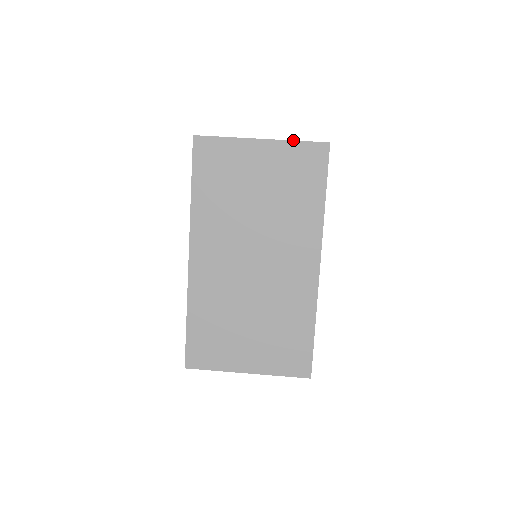
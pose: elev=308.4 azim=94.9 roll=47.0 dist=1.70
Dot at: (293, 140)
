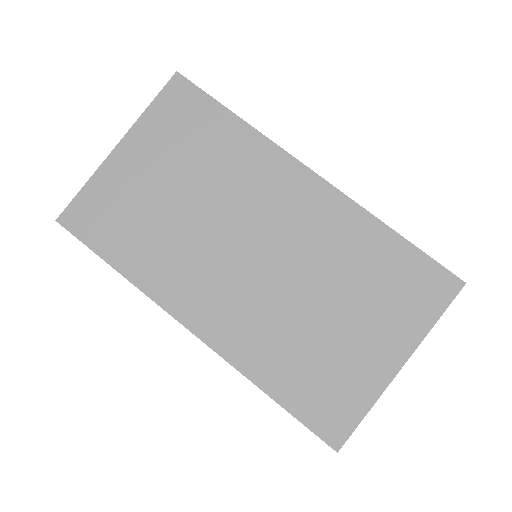
Dot at: occluded
